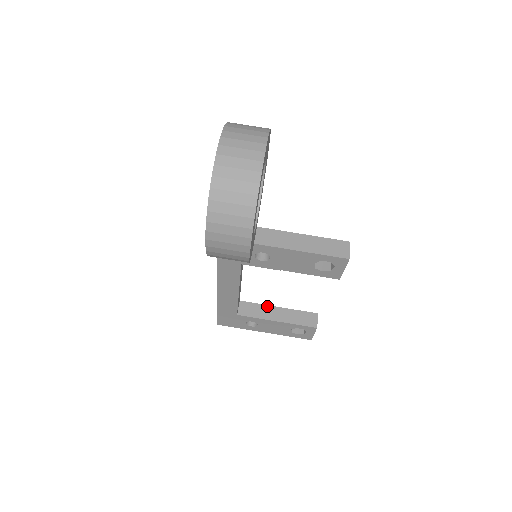
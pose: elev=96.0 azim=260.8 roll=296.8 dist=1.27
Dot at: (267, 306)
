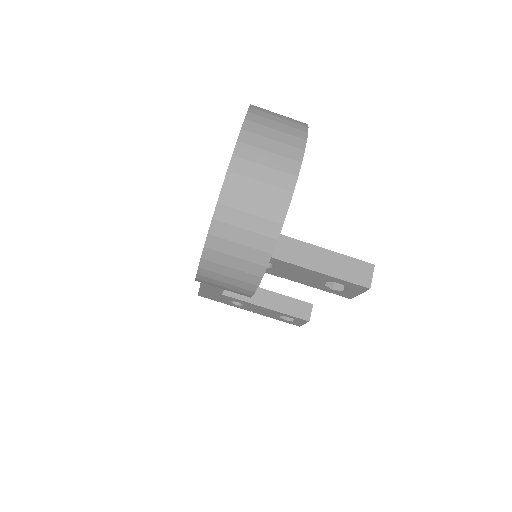
Dot at: (257, 288)
